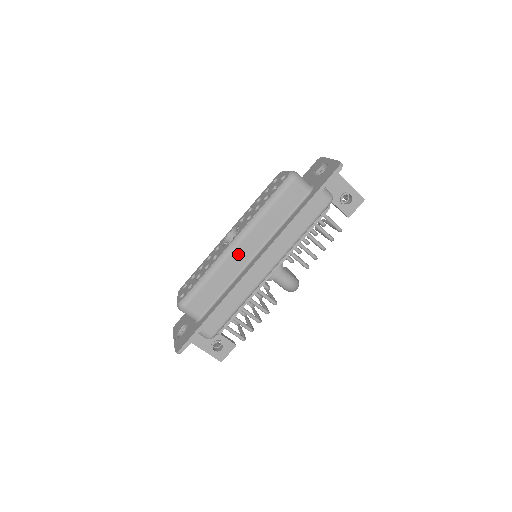
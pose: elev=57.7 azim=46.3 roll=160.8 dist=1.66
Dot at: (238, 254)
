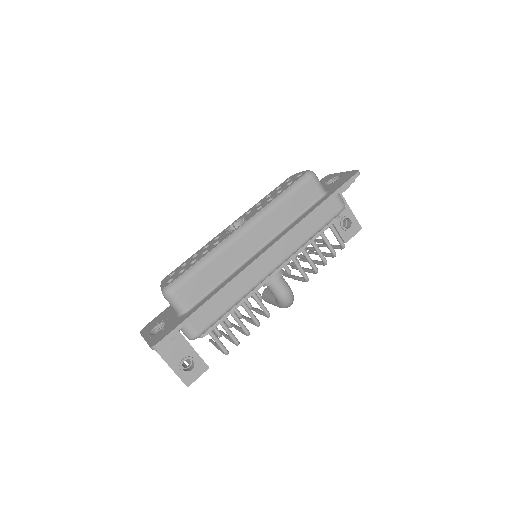
Dot at: (244, 242)
